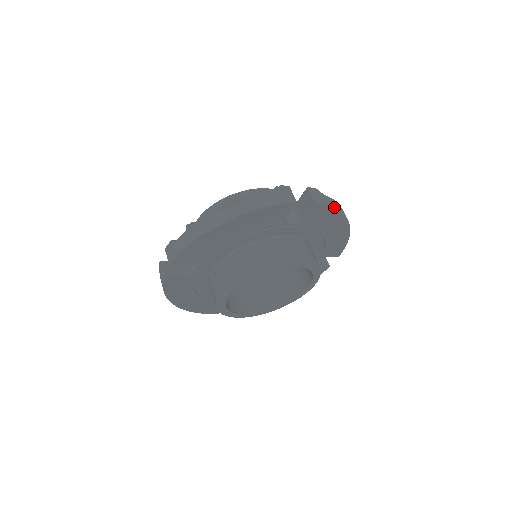
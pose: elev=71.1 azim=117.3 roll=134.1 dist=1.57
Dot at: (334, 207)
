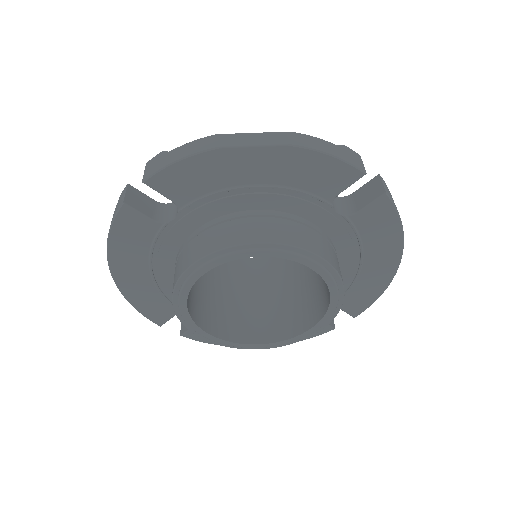
Dot at: occluded
